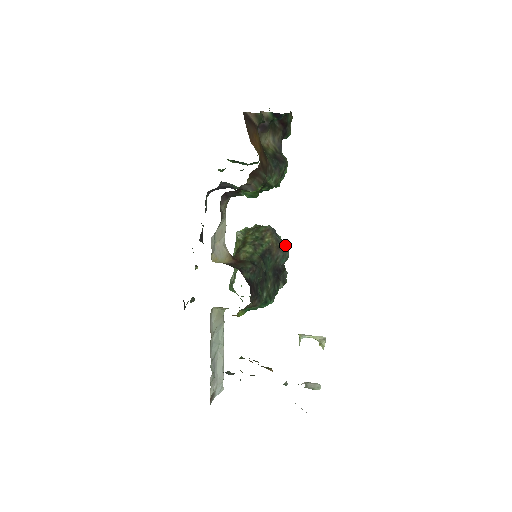
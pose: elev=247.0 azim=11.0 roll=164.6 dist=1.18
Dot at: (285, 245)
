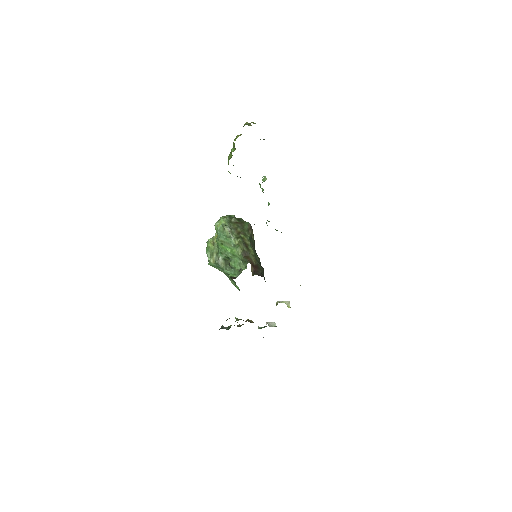
Dot at: occluded
